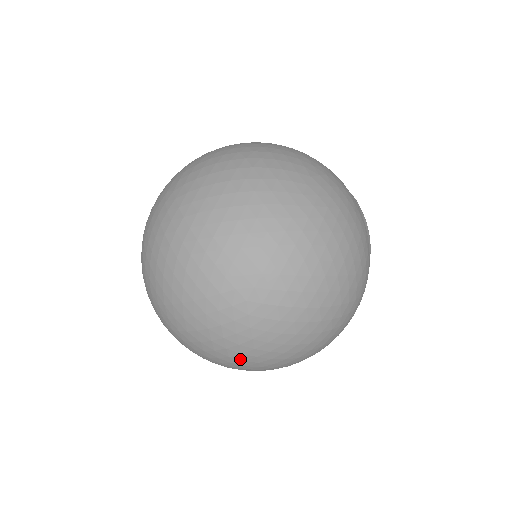
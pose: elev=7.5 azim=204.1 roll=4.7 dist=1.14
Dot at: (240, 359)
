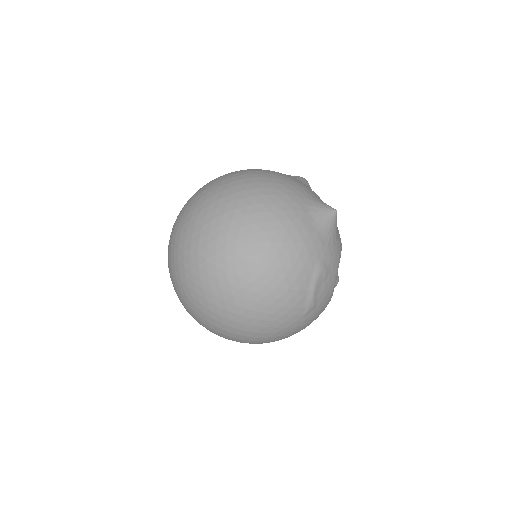
Dot at: occluded
